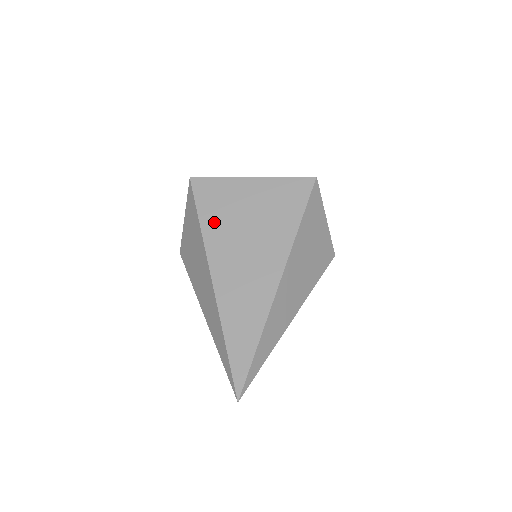
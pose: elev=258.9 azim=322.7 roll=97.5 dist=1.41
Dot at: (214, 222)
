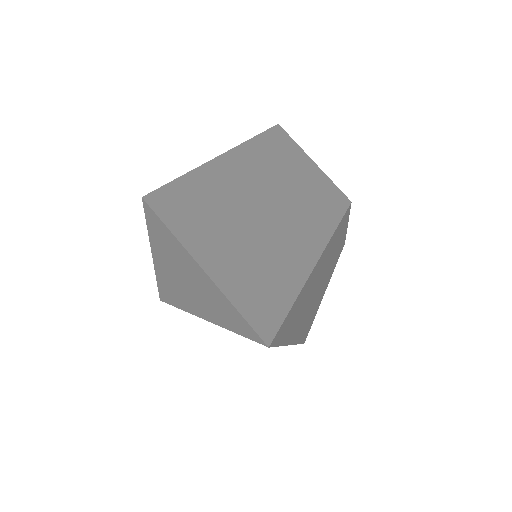
Dot at: (176, 207)
